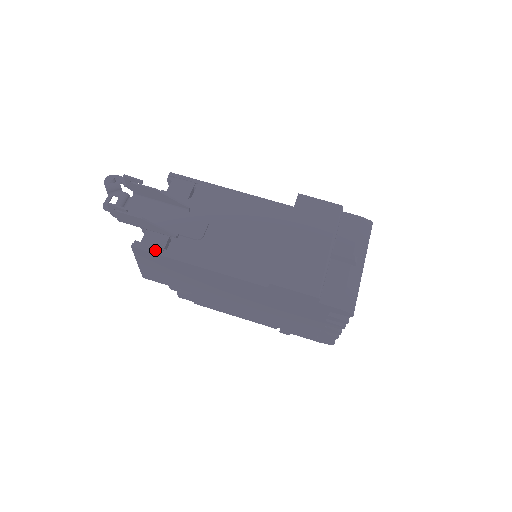
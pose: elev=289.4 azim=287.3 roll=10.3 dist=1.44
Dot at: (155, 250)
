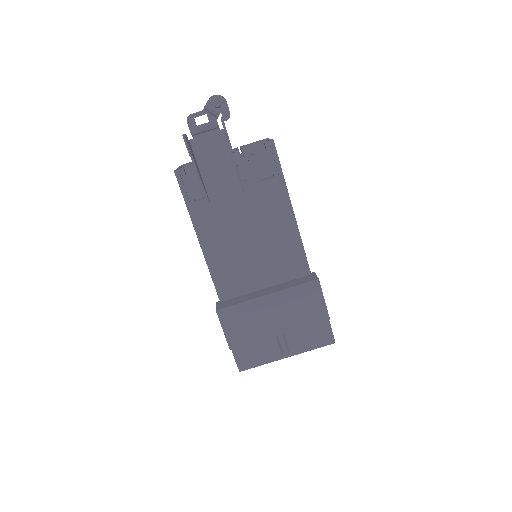
Dot at: (186, 194)
